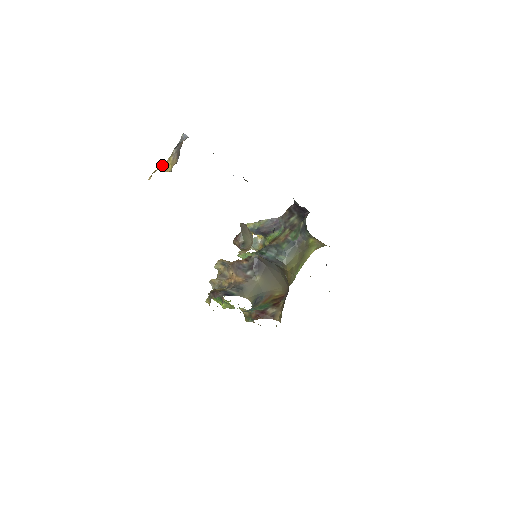
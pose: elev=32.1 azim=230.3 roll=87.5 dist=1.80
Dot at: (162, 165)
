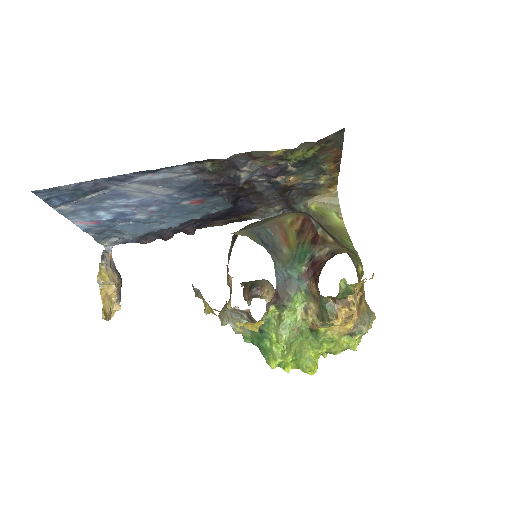
Dot at: (112, 300)
